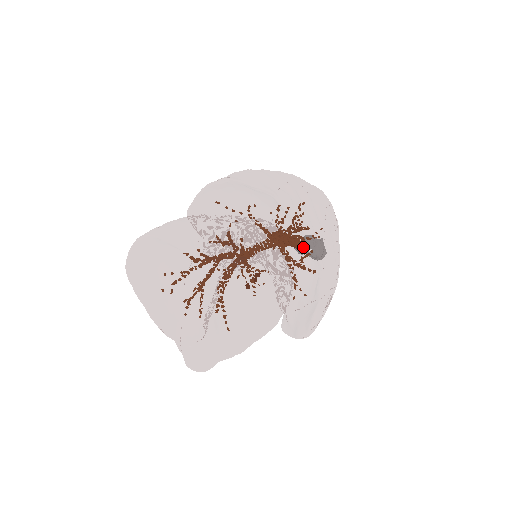
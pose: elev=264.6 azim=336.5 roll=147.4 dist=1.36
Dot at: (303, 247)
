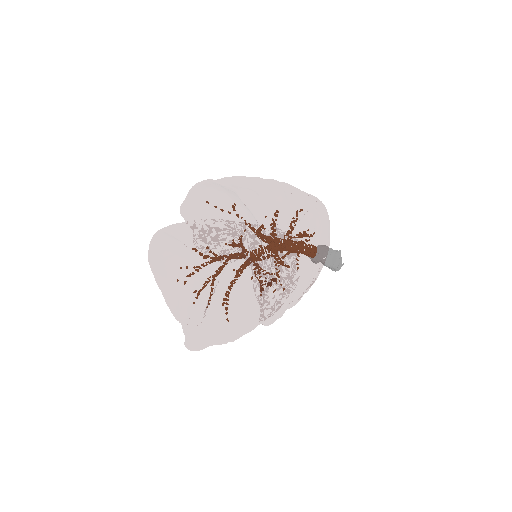
Dot at: (264, 239)
